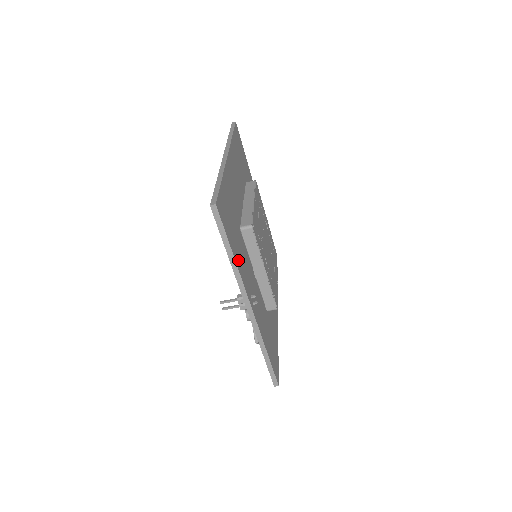
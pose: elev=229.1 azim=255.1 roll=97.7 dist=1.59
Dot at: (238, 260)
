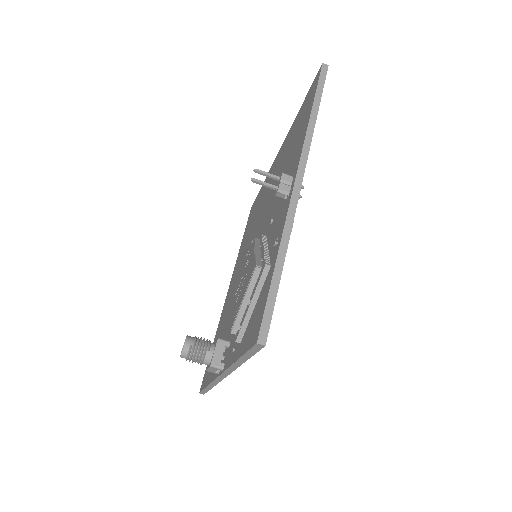
Dot at: occluded
